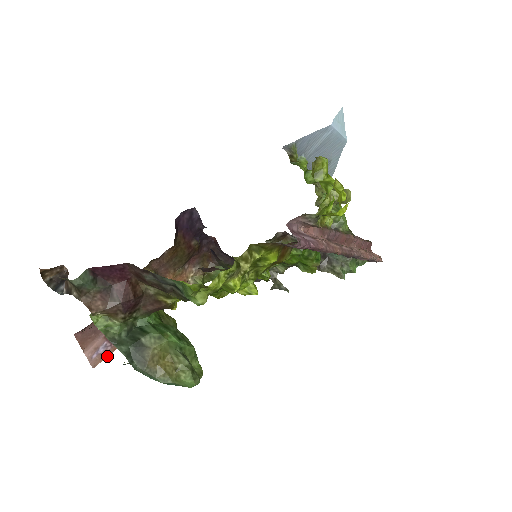
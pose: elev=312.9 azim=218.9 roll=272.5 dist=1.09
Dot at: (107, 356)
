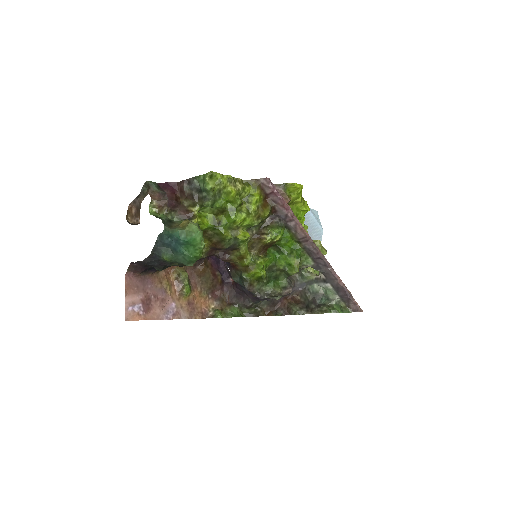
Dot at: (137, 320)
